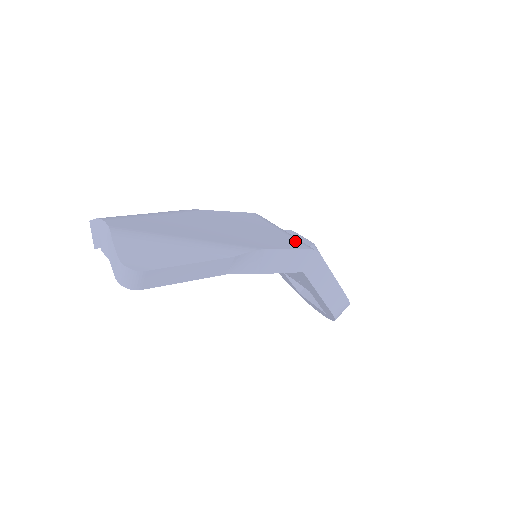
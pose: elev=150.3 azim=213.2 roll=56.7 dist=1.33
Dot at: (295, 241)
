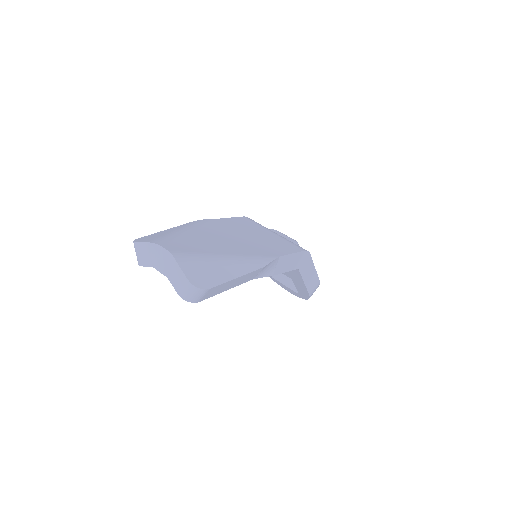
Dot at: (291, 244)
